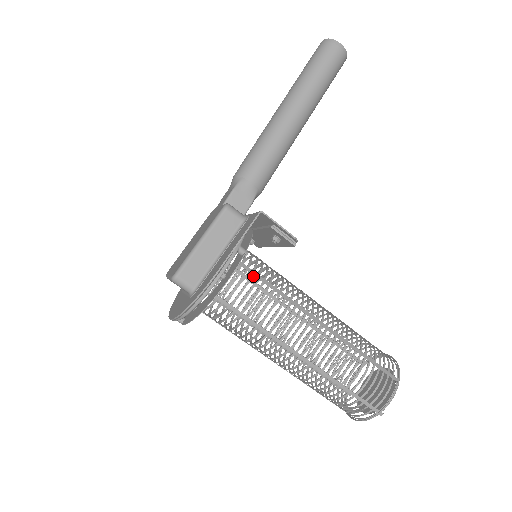
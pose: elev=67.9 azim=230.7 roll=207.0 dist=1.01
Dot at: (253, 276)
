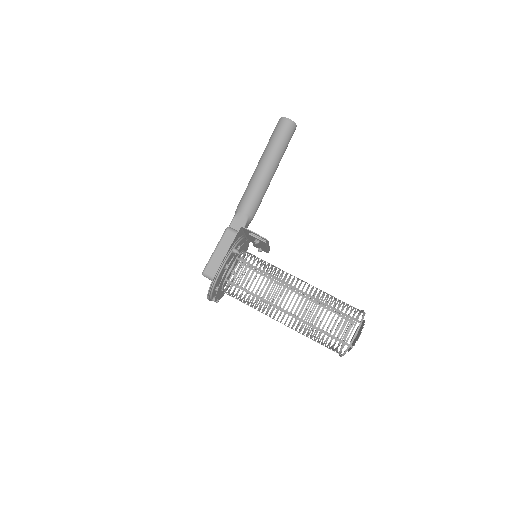
Dot at: occluded
